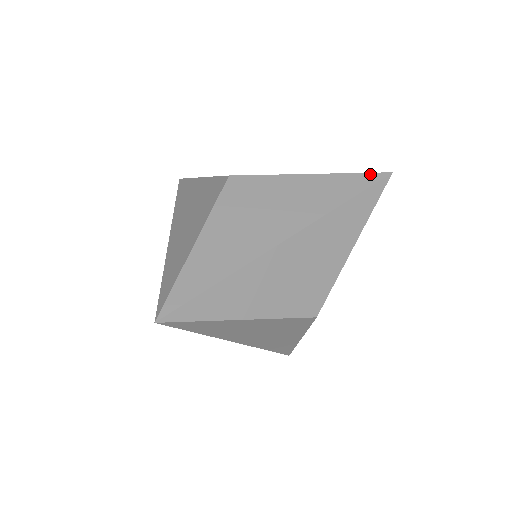
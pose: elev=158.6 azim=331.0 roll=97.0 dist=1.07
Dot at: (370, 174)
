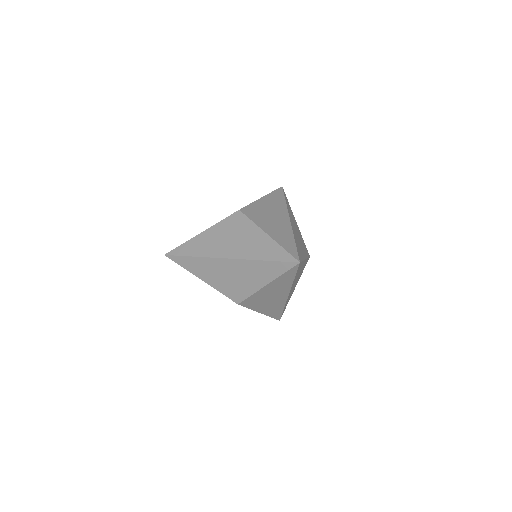
Dot at: (289, 255)
